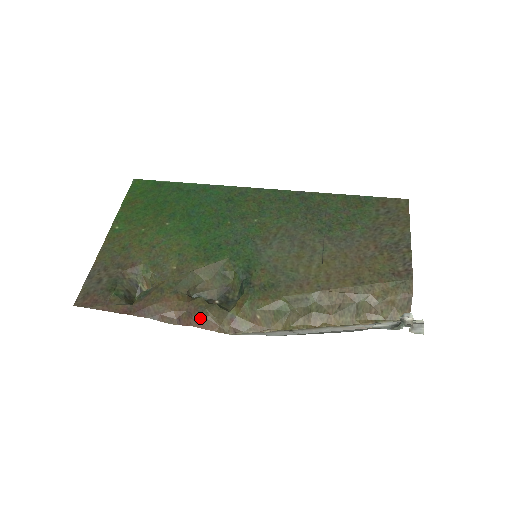
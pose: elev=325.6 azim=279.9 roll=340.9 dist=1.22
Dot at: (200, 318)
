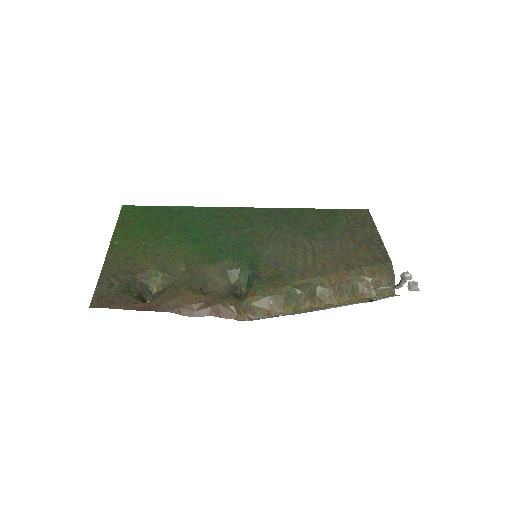
Dot at: (219, 307)
